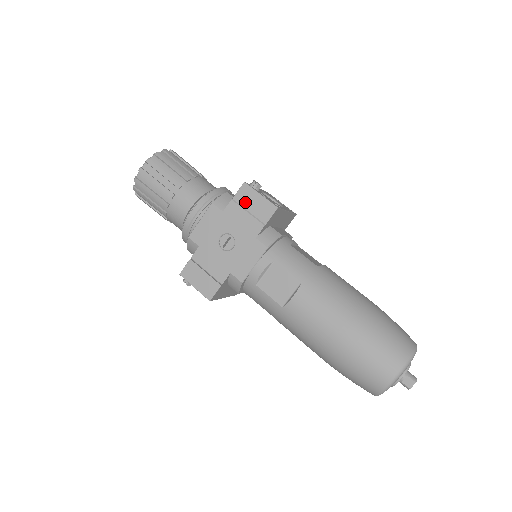
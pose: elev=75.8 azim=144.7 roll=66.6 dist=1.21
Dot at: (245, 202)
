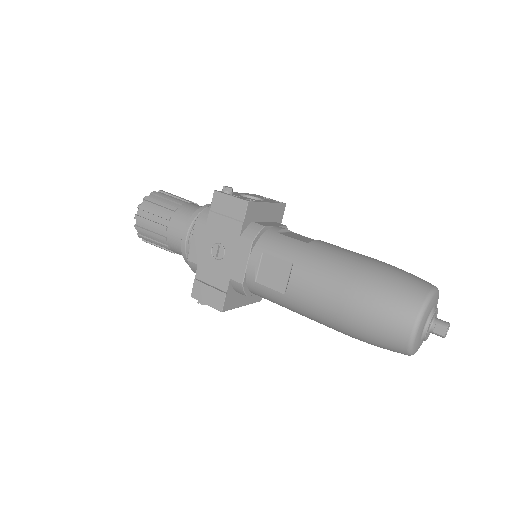
Dot at: (221, 208)
